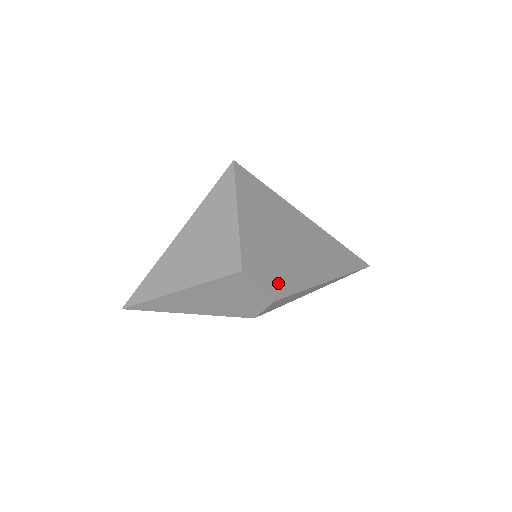
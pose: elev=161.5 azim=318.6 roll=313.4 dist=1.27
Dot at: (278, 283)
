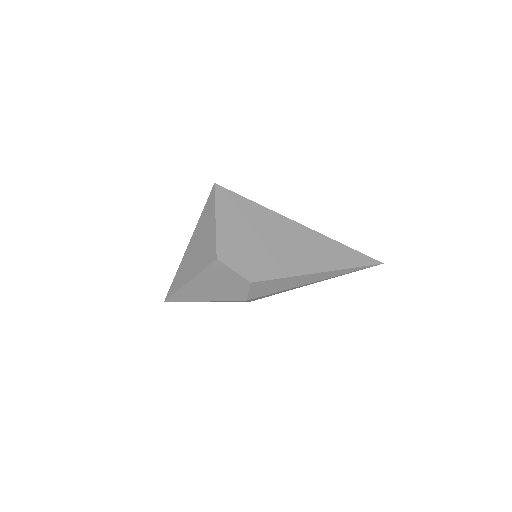
Dot at: (256, 270)
